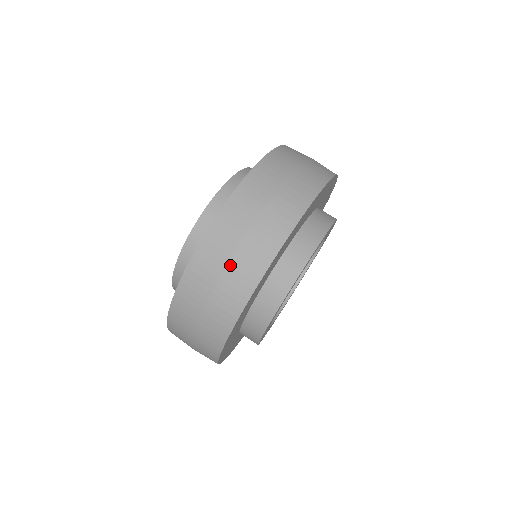
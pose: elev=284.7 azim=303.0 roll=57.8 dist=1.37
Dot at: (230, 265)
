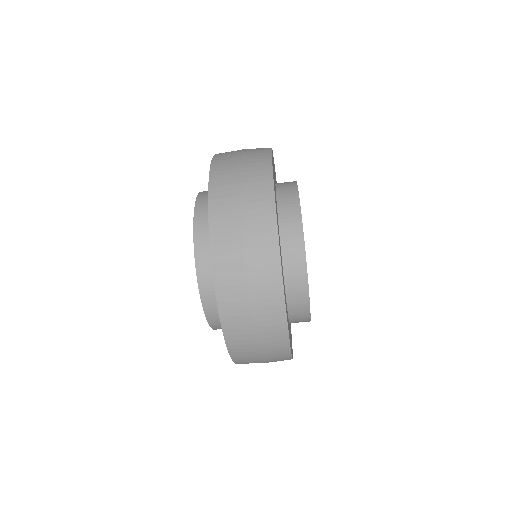
Dot at: (264, 359)
